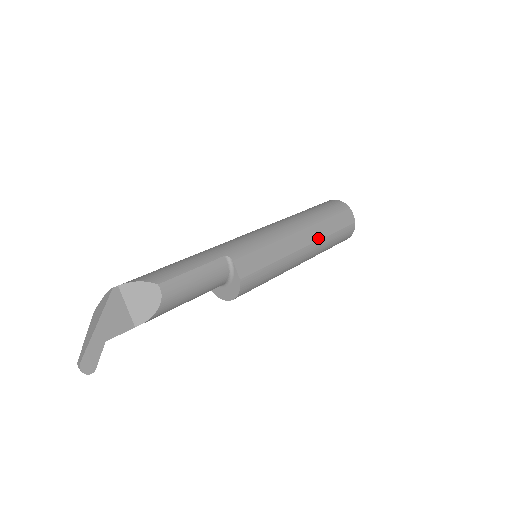
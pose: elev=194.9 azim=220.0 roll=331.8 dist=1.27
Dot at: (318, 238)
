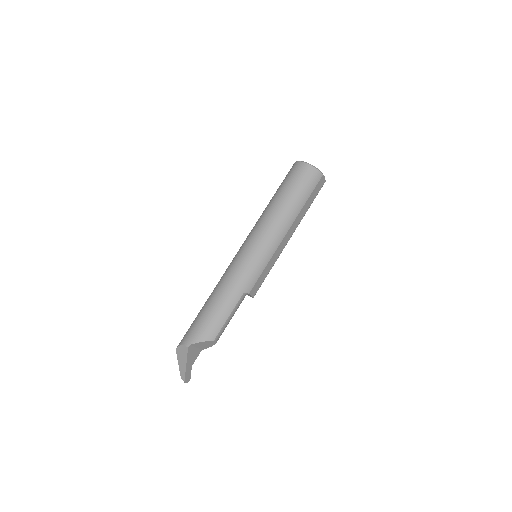
Dot at: (298, 223)
